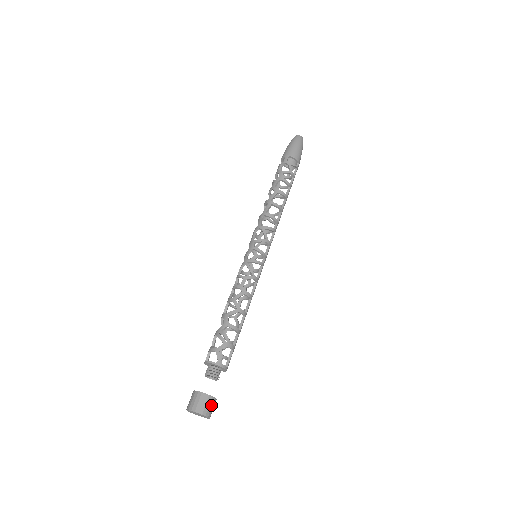
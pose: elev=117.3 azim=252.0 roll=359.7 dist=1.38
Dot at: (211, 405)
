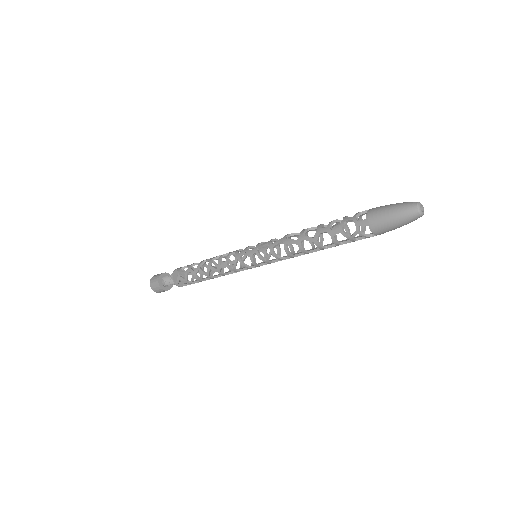
Dot at: (162, 291)
